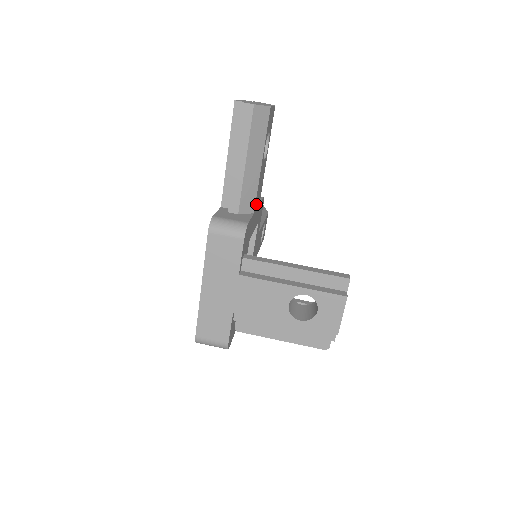
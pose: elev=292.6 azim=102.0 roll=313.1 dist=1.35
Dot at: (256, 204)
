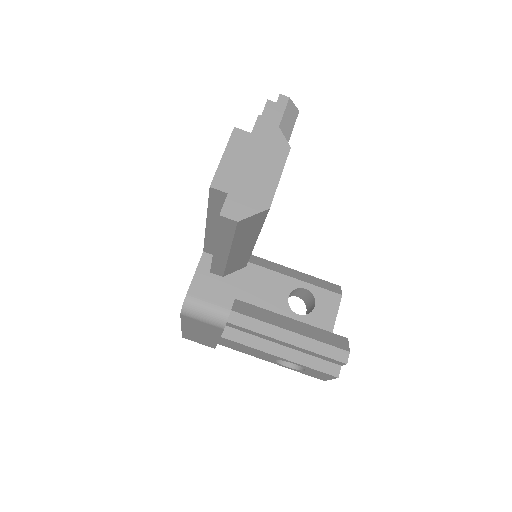
Dot at: occluded
